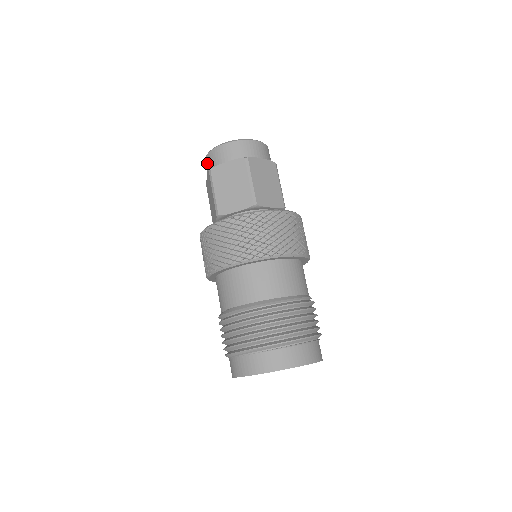
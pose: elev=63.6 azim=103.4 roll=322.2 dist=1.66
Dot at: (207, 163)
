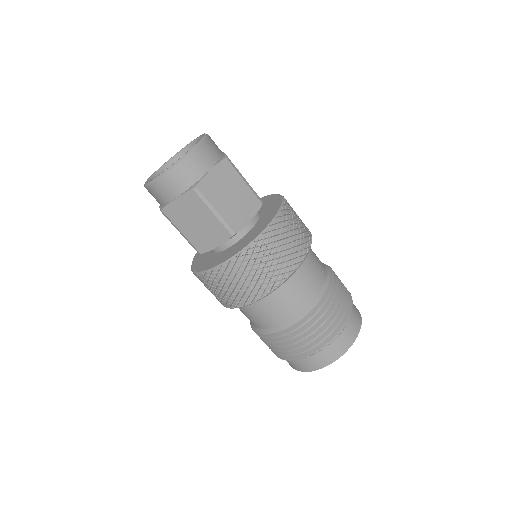
Dot at: occluded
